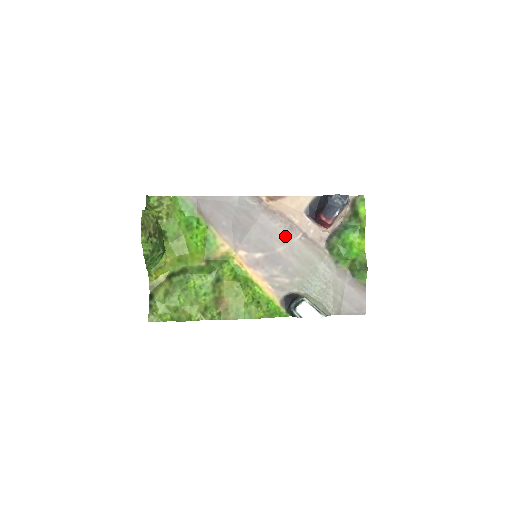
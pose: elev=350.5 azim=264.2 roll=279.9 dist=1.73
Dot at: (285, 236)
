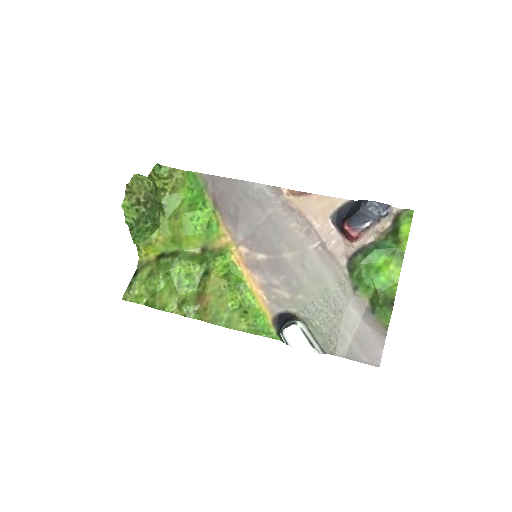
Dot at: (298, 241)
